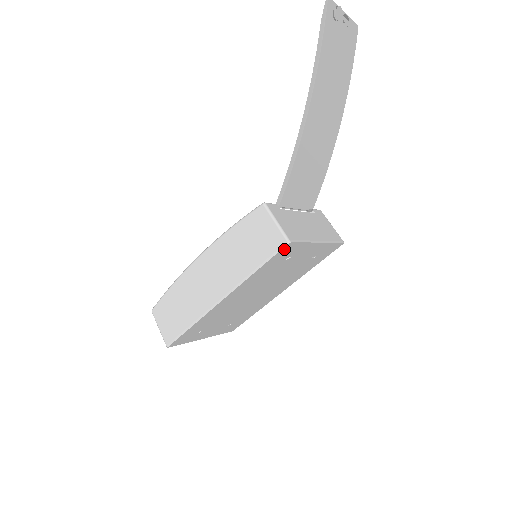
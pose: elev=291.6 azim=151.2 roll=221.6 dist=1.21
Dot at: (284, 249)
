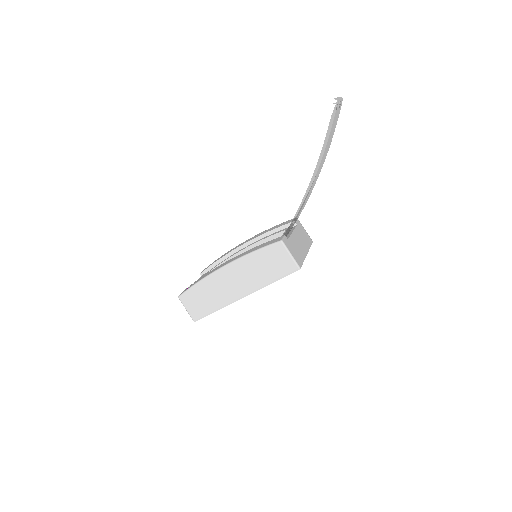
Dot at: (294, 271)
